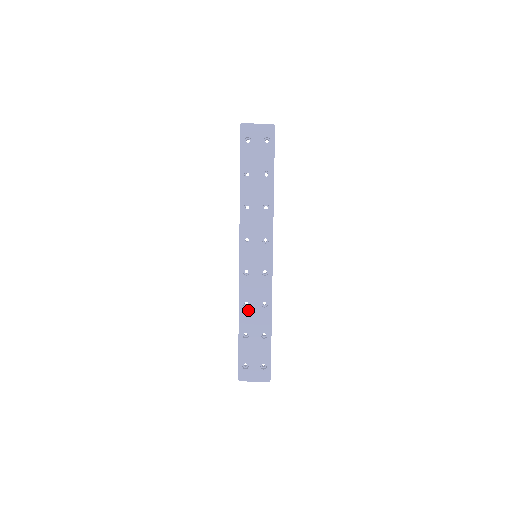
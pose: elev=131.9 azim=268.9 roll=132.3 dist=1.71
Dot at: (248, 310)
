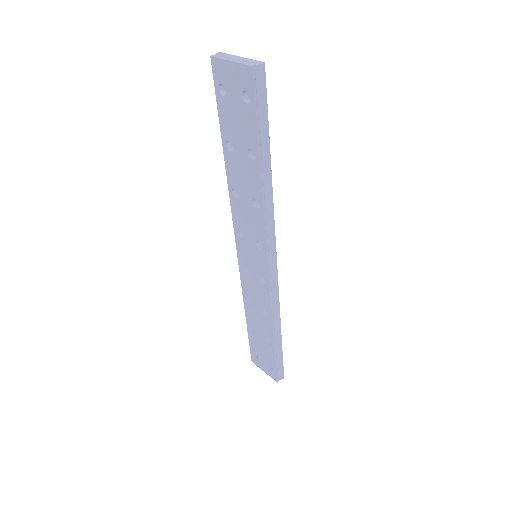
Dot at: (251, 309)
